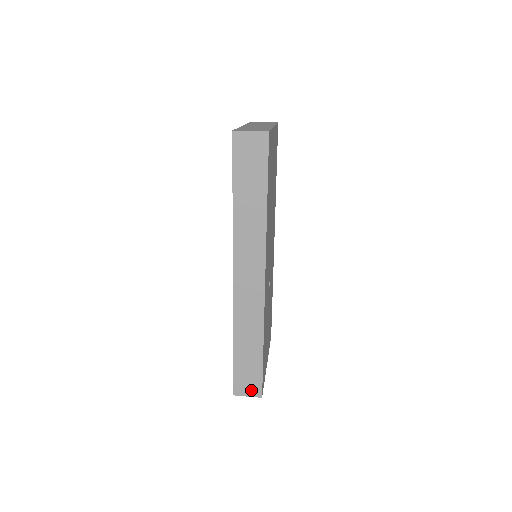
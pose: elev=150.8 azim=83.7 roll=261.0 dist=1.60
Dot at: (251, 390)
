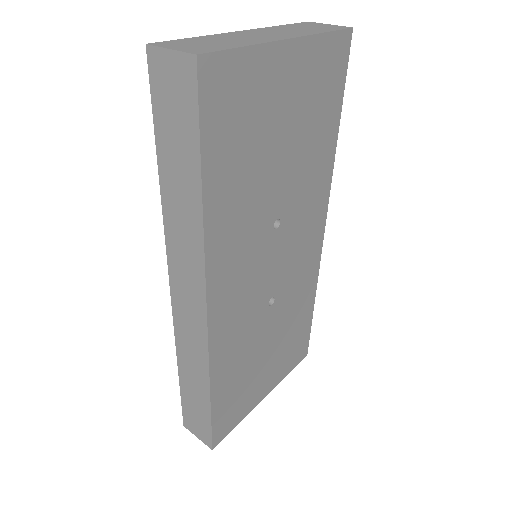
Dot at: (201, 434)
